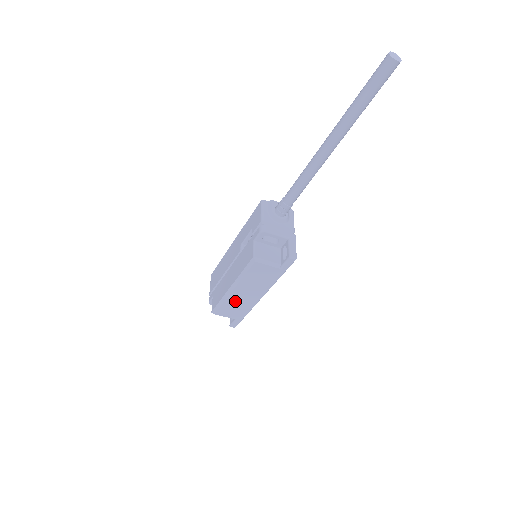
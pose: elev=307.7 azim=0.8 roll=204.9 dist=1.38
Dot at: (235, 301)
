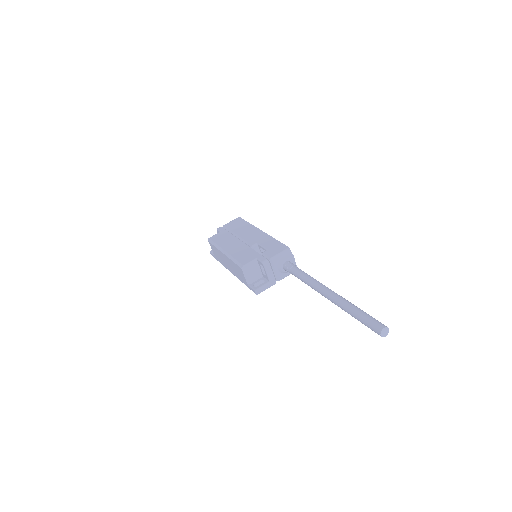
Dot at: (221, 255)
